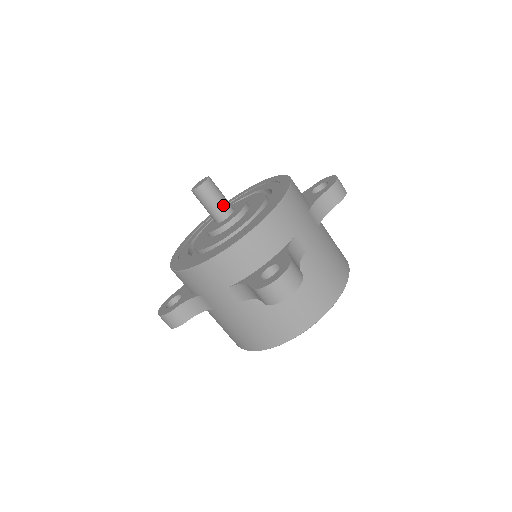
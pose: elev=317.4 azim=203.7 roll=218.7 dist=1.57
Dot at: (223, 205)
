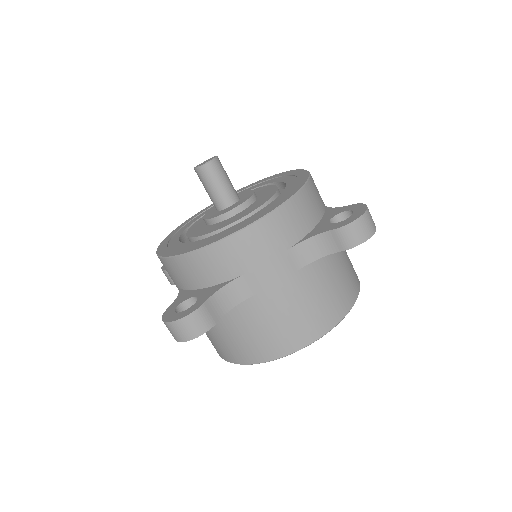
Dot at: (219, 195)
